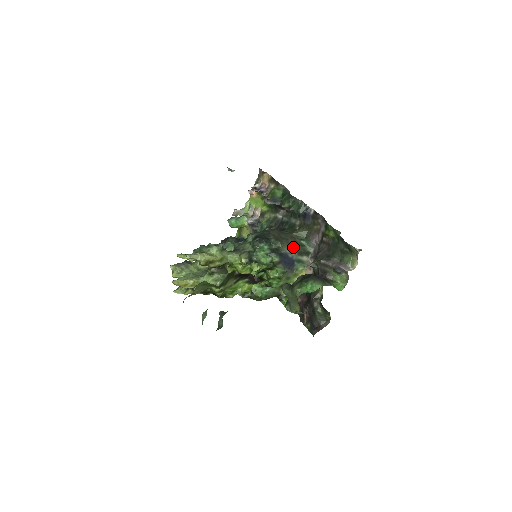
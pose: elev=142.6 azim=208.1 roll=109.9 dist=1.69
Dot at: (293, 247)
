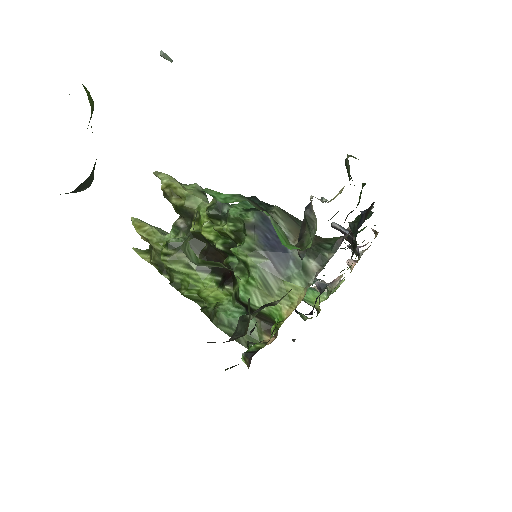
Dot at: occluded
